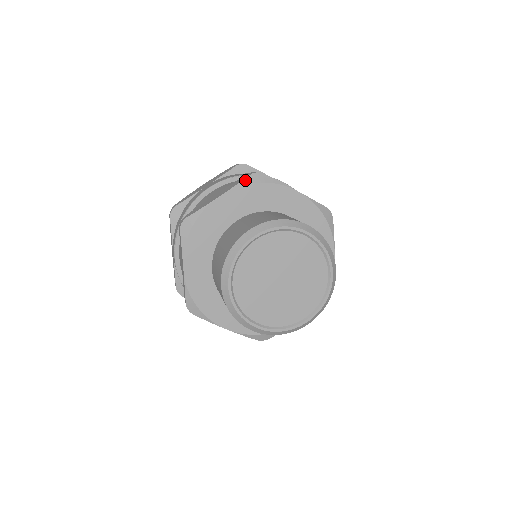
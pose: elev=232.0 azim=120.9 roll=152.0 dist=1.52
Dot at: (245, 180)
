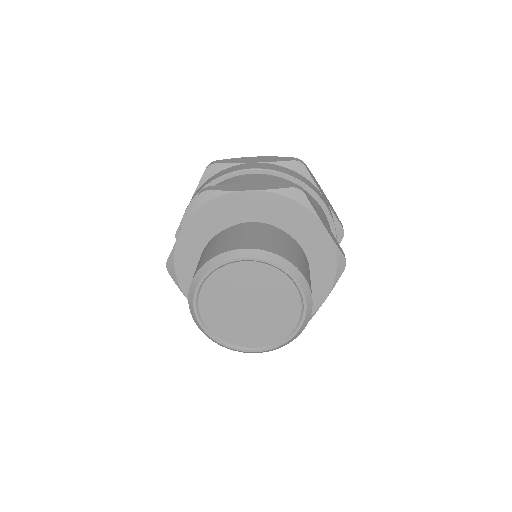
Dot at: (193, 207)
